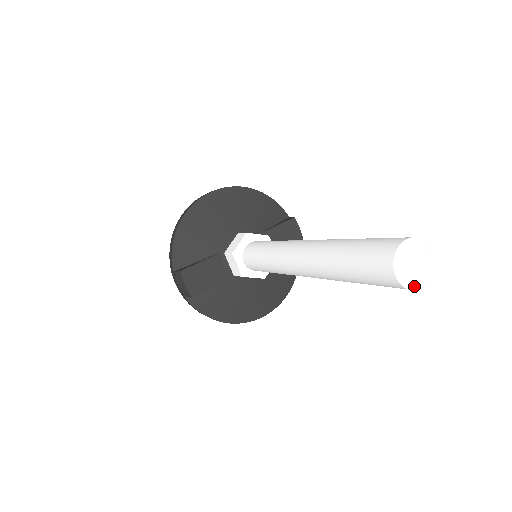
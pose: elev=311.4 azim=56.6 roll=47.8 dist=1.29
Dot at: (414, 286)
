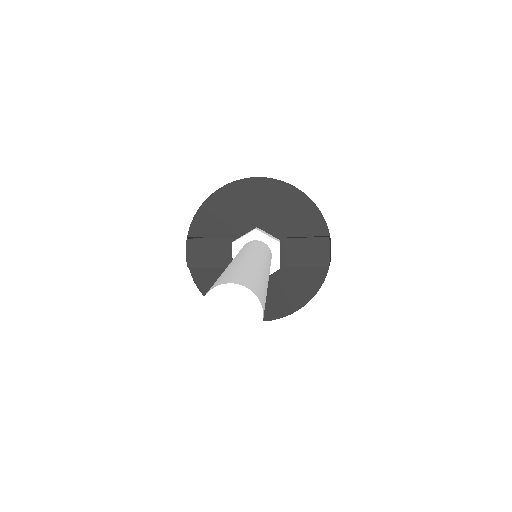
Dot at: (218, 340)
